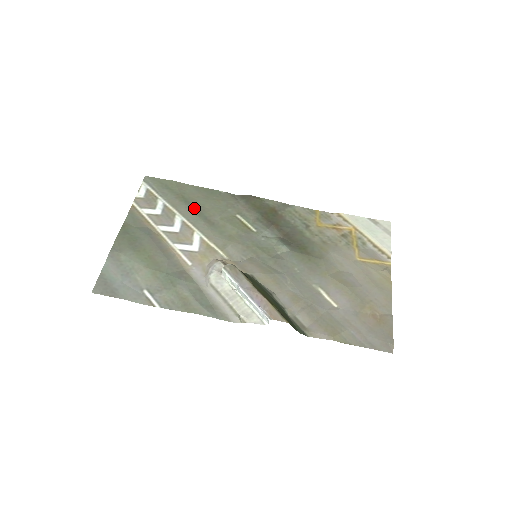
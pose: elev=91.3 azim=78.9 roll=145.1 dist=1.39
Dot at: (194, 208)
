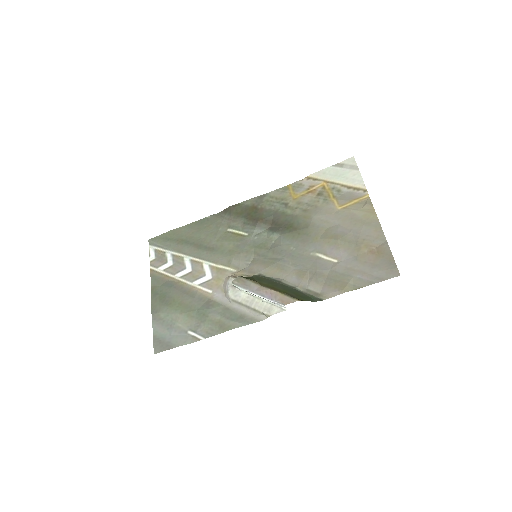
Dot at: (194, 244)
